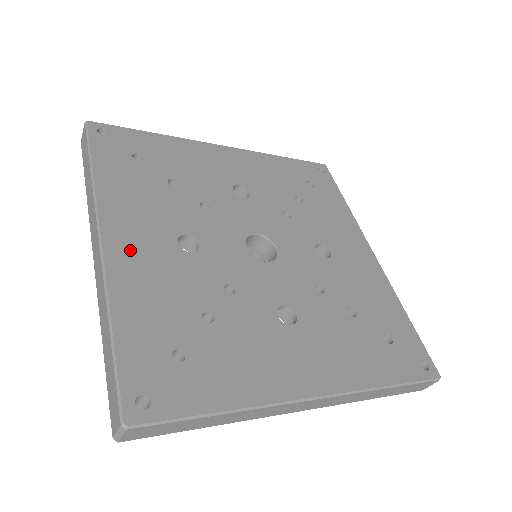
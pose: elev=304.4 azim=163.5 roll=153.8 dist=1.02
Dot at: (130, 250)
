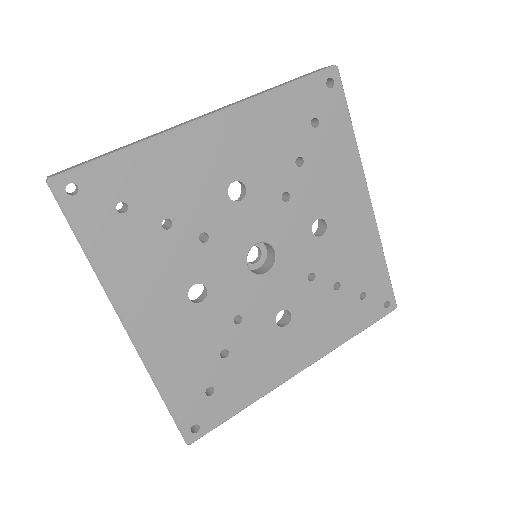
Dot at: (154, 329)
